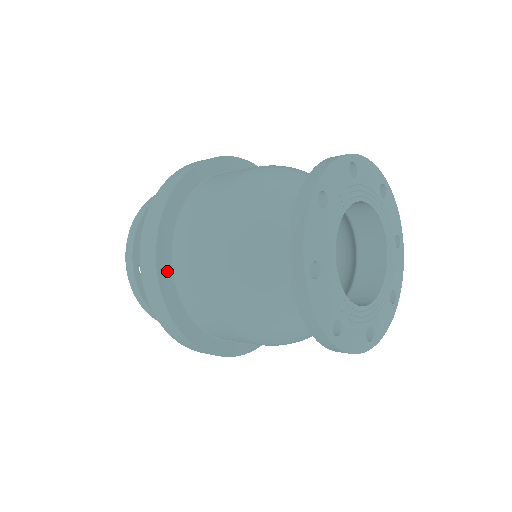
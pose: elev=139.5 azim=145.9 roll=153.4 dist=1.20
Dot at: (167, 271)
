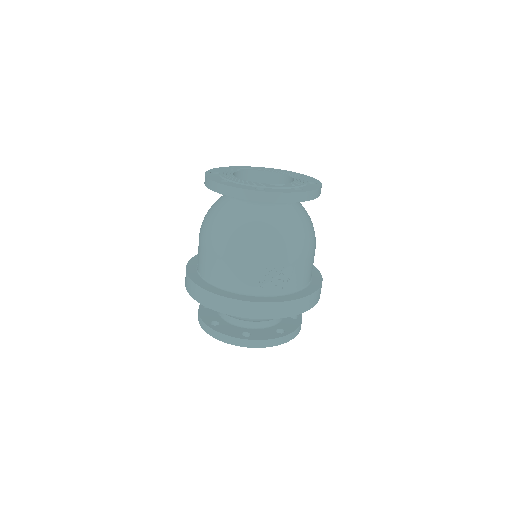
Dot at: (195, 263)
